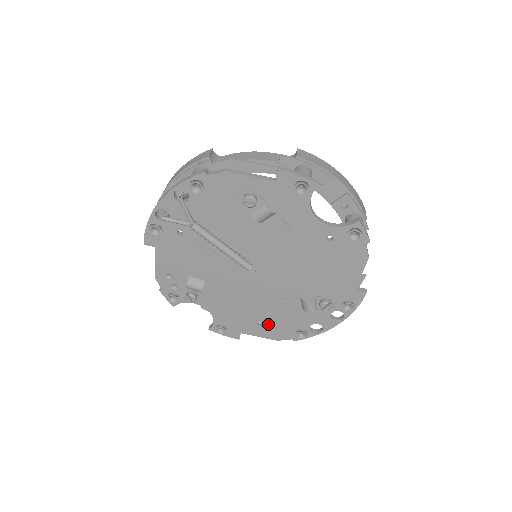
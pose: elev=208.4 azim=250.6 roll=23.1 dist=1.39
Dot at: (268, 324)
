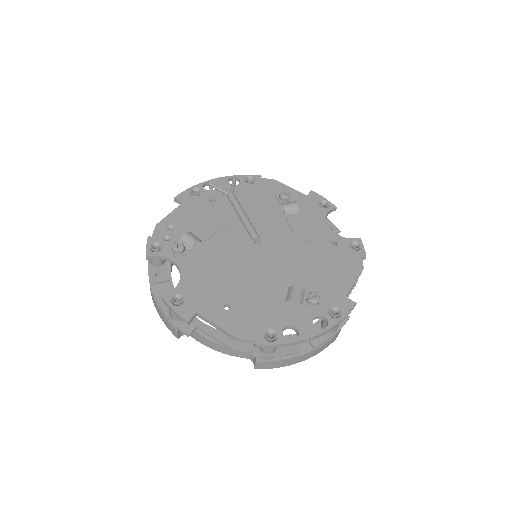
Dot at: (237, 310)
